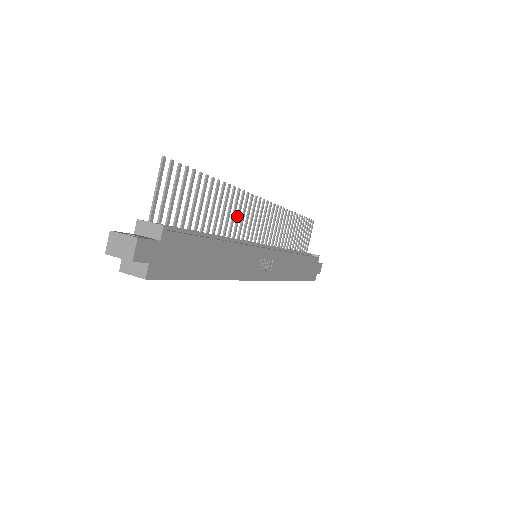
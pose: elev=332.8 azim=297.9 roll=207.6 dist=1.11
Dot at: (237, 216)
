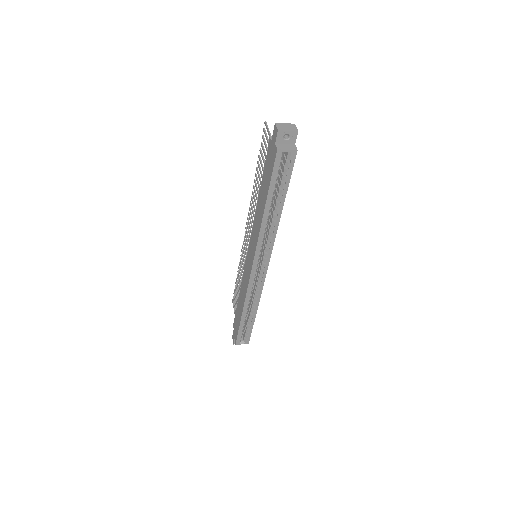
Dot at: (253, 213)
